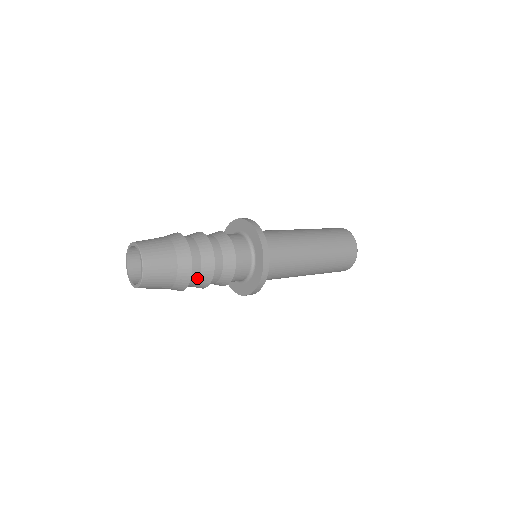
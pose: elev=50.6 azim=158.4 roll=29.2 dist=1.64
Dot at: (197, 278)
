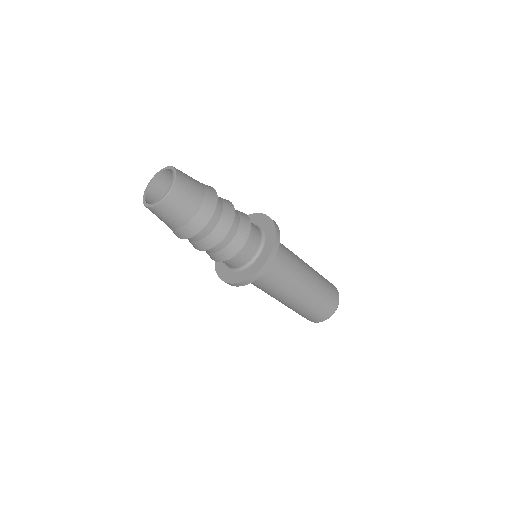
Dot at: (196, 239)
